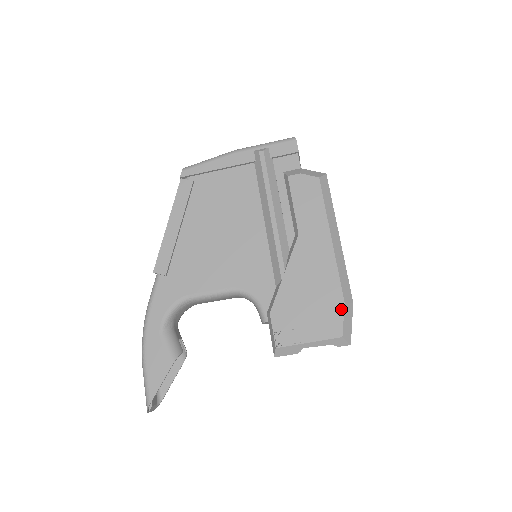
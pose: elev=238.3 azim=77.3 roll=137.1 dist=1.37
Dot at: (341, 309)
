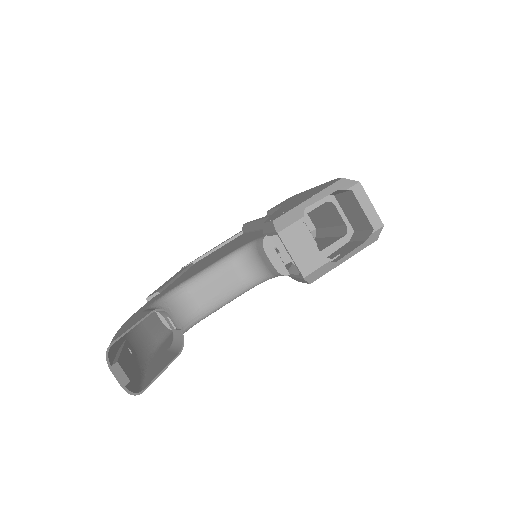
Dot at: (334, 180)
